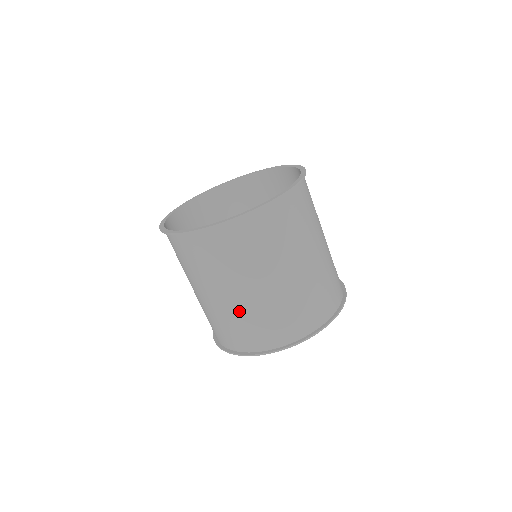
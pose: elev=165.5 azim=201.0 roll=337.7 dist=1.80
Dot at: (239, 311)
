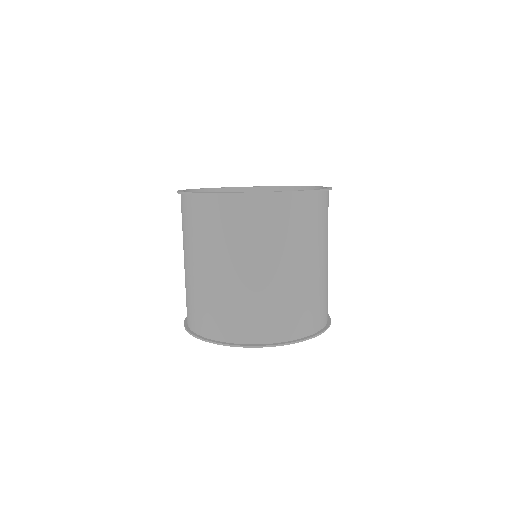
Dot at: (298, 288)
